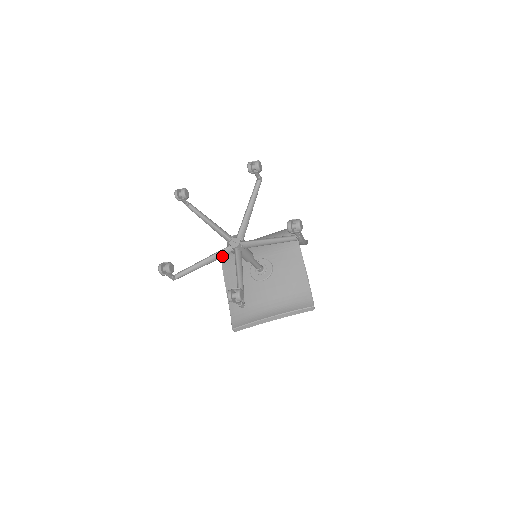
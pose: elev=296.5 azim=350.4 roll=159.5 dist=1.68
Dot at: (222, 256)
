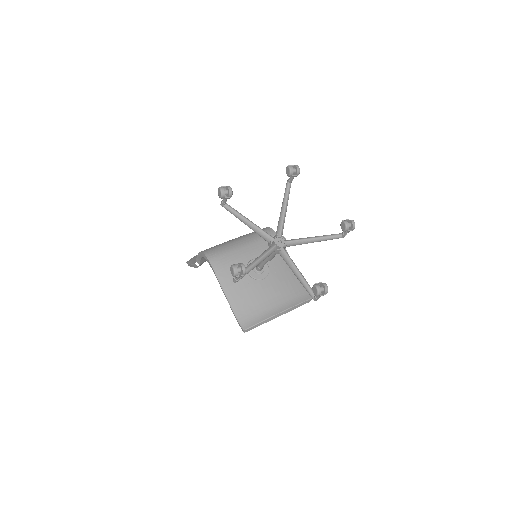
Dot at: (269, 255)
